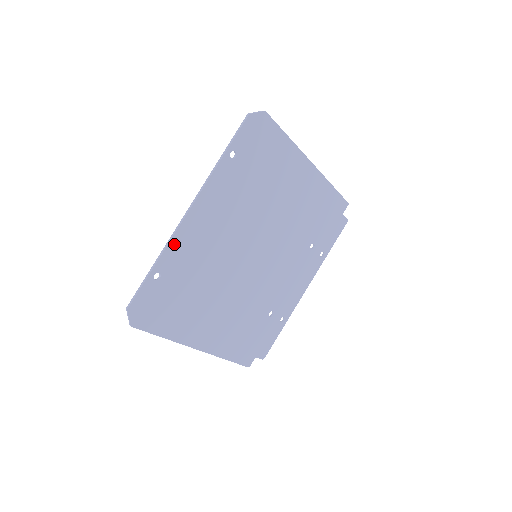
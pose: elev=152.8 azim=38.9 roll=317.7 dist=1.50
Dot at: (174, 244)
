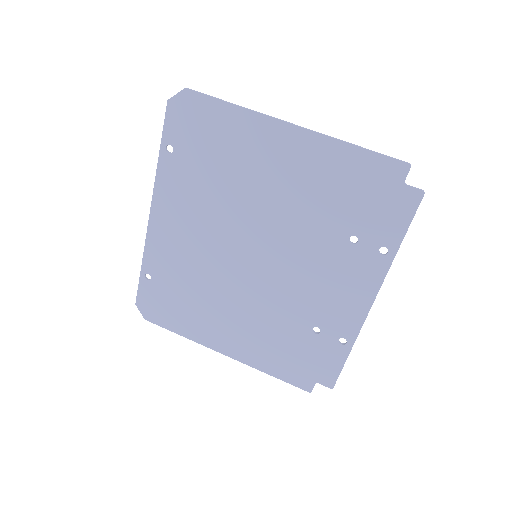
Dot at: (150, 247)
